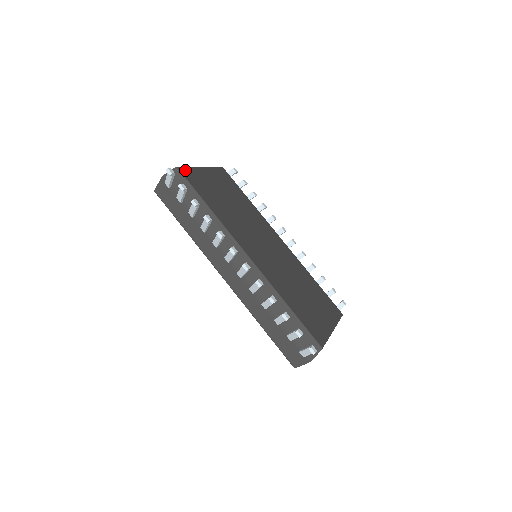
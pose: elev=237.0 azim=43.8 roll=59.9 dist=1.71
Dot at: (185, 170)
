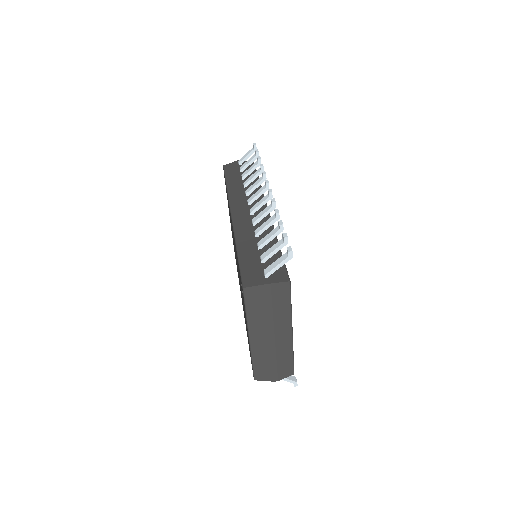
Dot at: occluded
